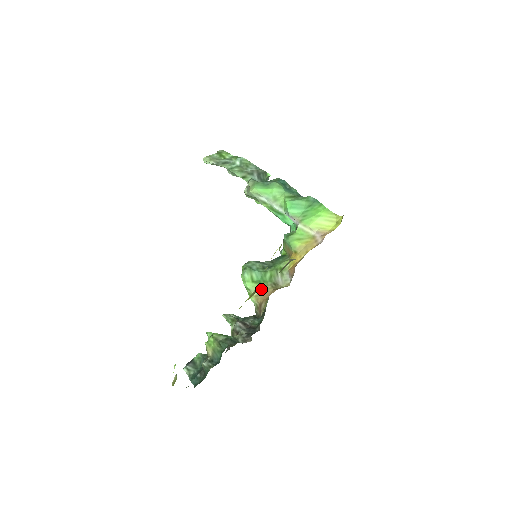
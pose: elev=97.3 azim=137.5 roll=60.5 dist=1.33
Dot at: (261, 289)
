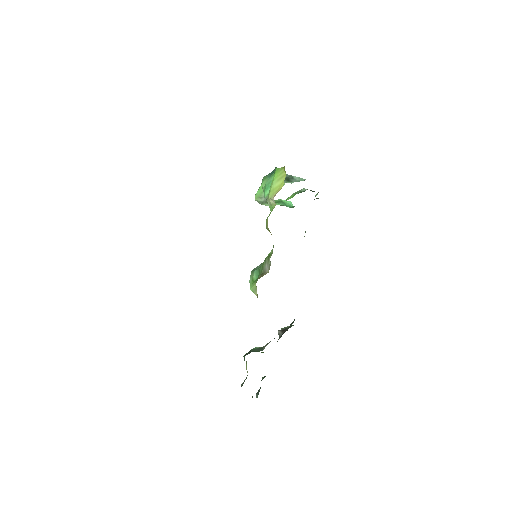
Dot at: (256, 286)
